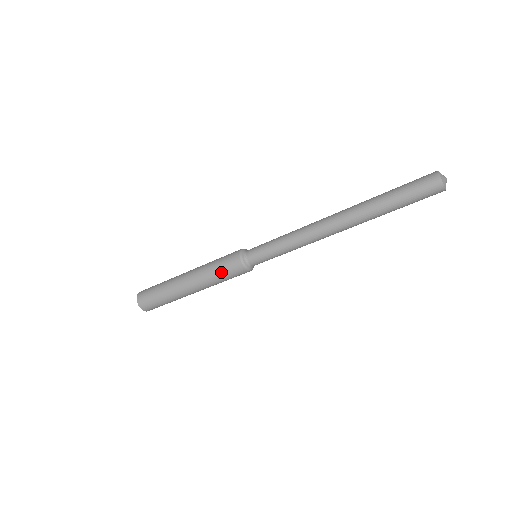
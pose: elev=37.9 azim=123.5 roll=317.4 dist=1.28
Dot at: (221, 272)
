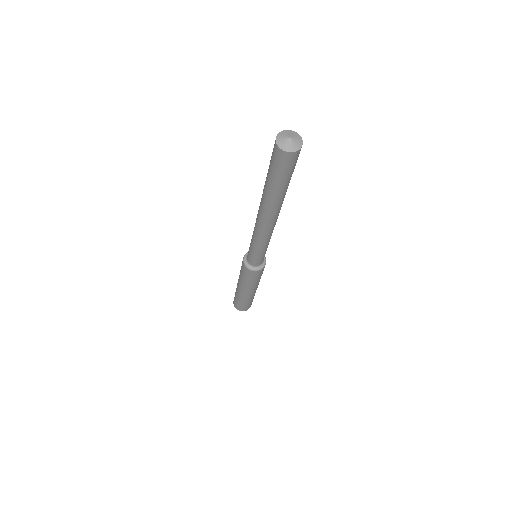
Dot at: (256, 280)
